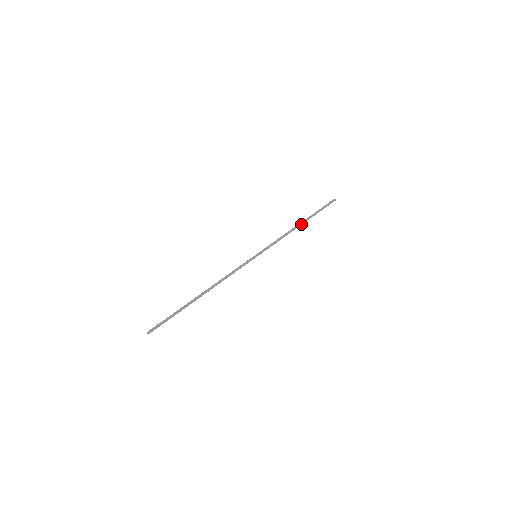
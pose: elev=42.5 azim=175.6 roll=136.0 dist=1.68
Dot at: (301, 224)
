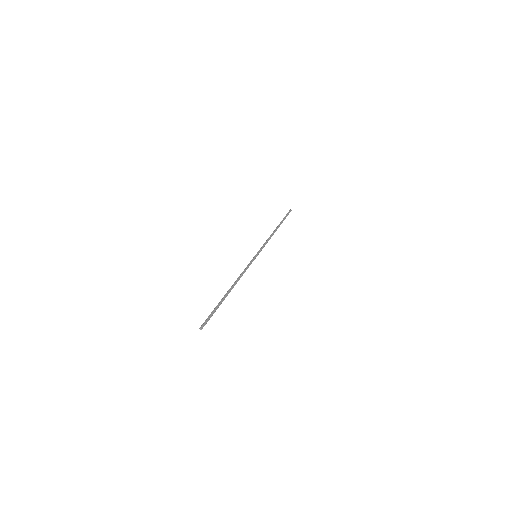
Dot at: (276, 229)
